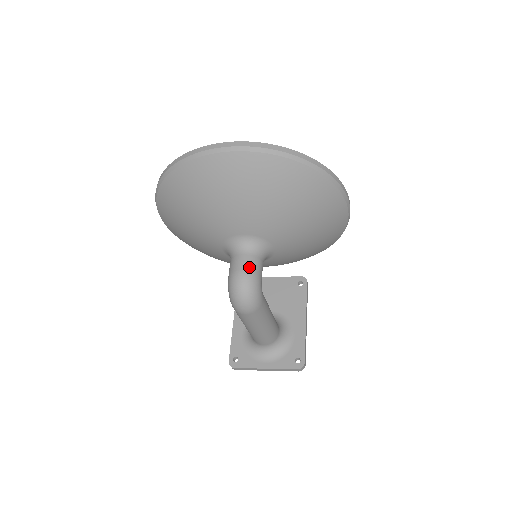
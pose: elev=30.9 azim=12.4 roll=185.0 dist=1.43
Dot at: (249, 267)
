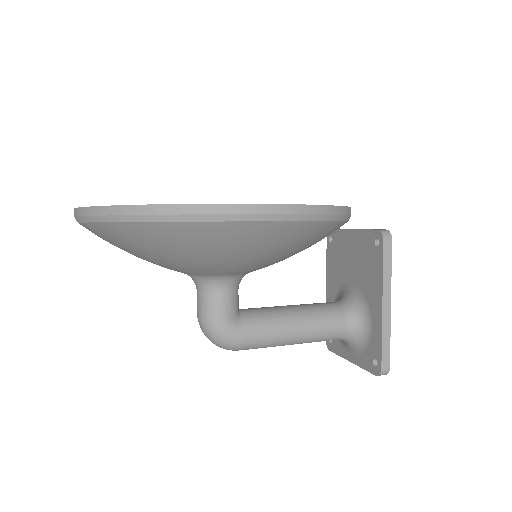
Dot at: (201, 311)
